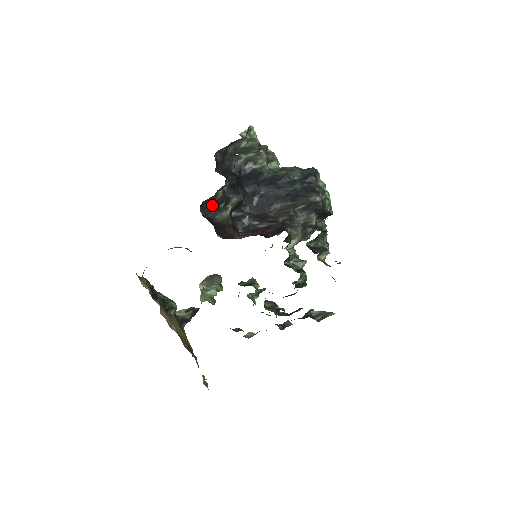
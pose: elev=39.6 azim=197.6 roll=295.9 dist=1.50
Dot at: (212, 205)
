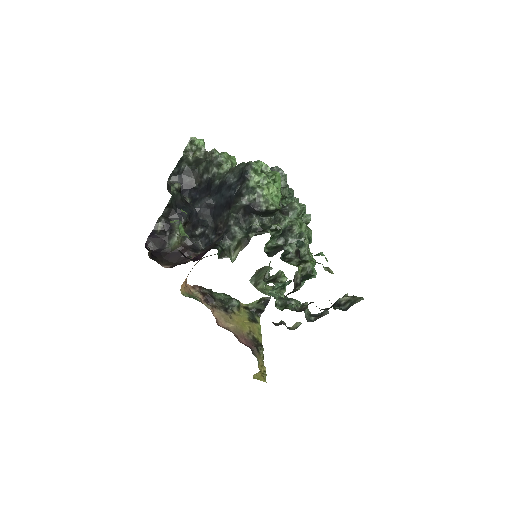
Dot at: (158, 237)
